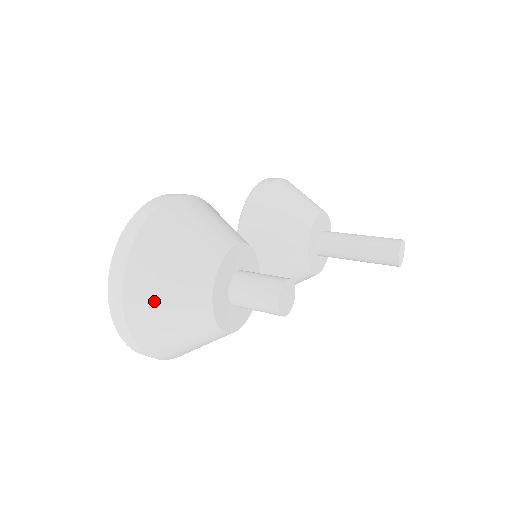
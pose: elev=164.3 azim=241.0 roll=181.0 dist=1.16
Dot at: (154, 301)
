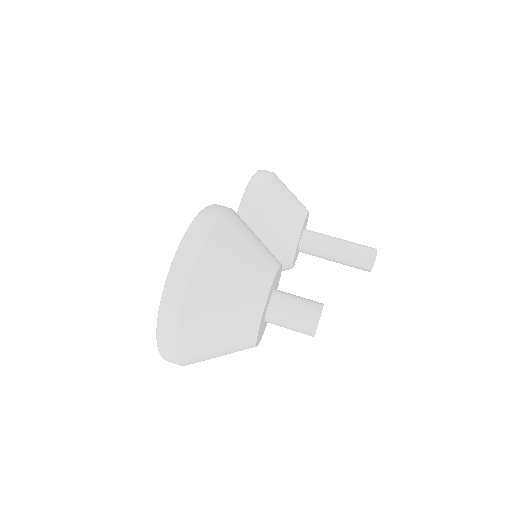
Dot at: (208, 324)
